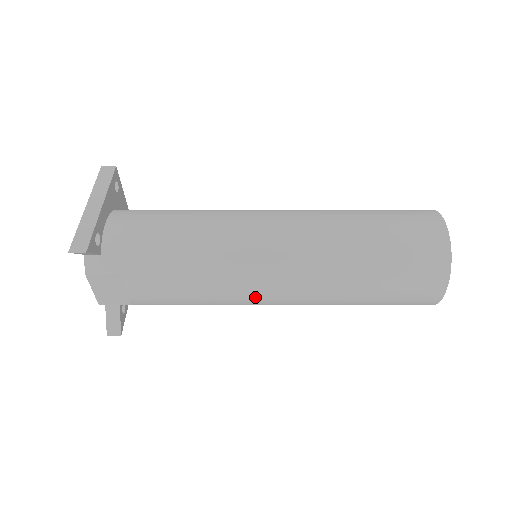
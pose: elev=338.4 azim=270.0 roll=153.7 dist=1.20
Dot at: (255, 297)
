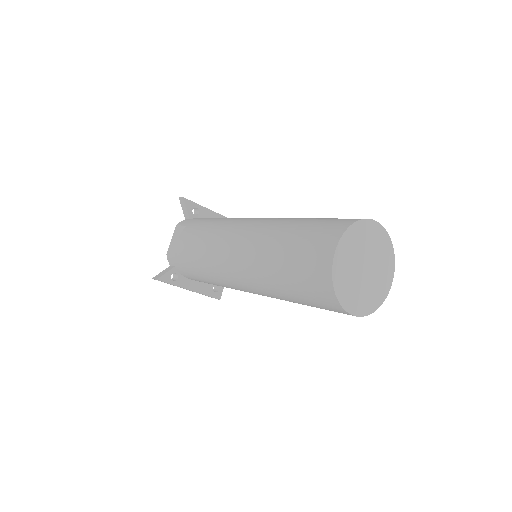
Dot at: (225, 246)
